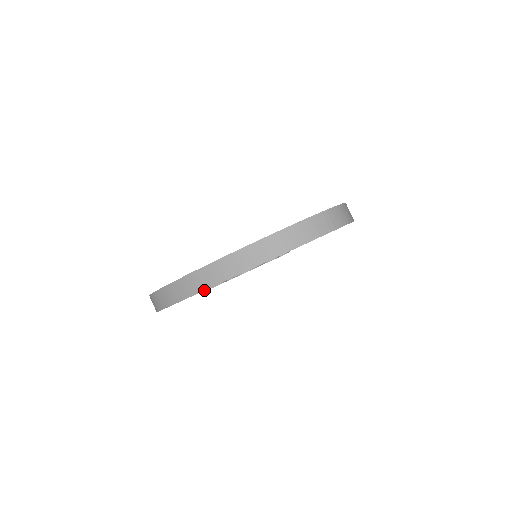
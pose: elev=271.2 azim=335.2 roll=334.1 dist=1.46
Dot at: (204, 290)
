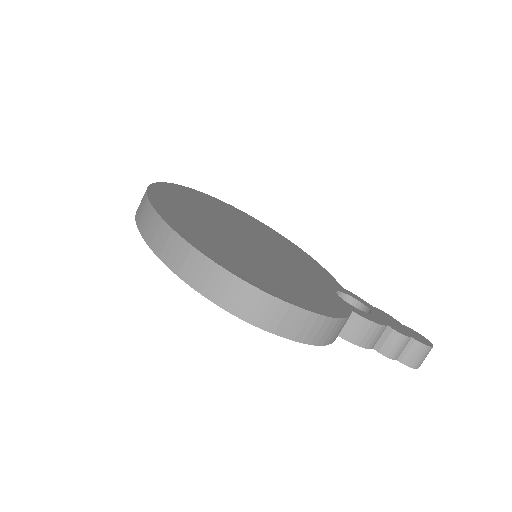
Dot at: (136, 211)
